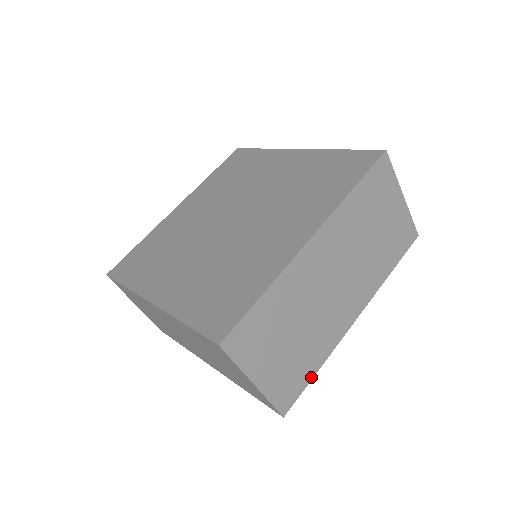
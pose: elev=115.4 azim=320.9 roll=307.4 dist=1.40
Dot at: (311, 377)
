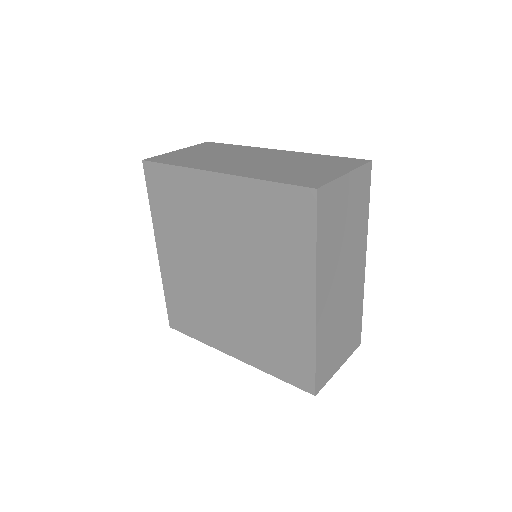
Dot at: (361, 316)
